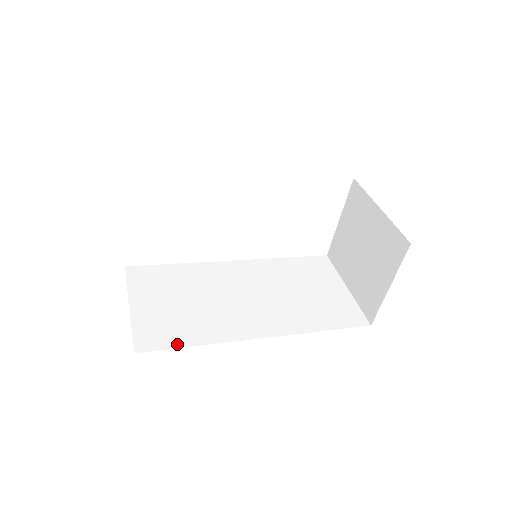
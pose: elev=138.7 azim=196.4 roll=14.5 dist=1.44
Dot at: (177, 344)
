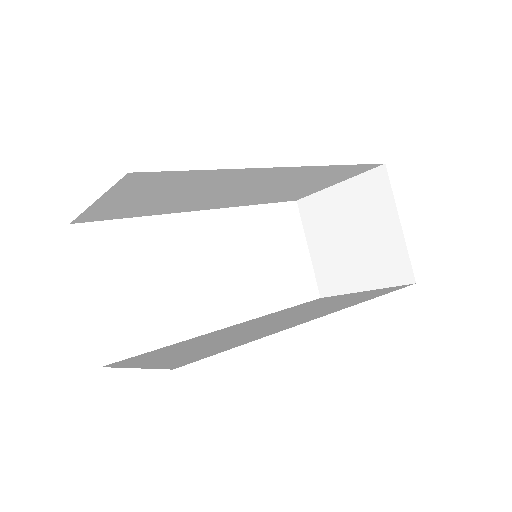
Dot at: (226, 349)
